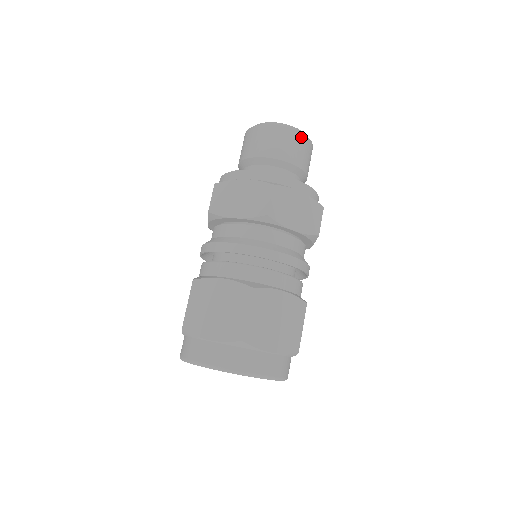
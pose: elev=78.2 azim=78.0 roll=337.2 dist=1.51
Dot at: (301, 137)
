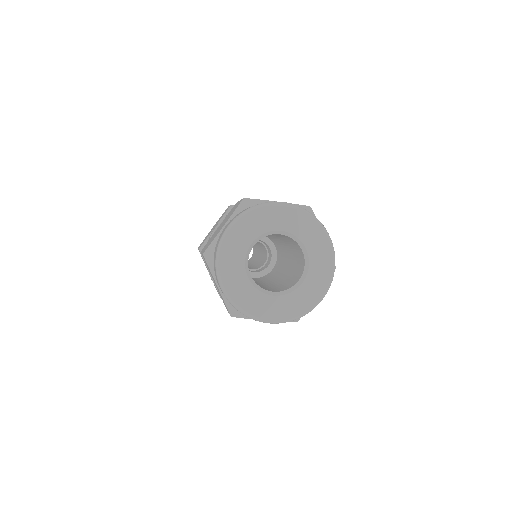
Dot at: occluded
